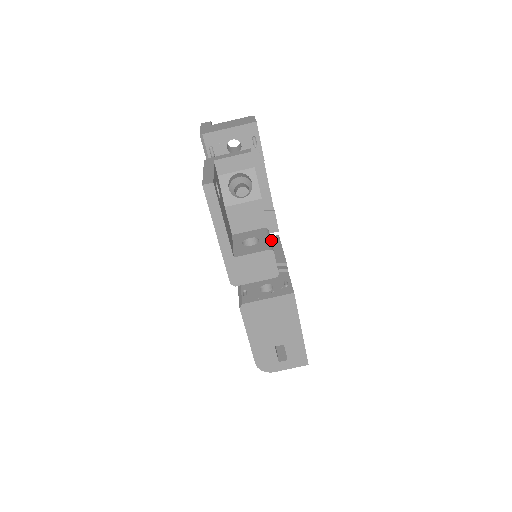
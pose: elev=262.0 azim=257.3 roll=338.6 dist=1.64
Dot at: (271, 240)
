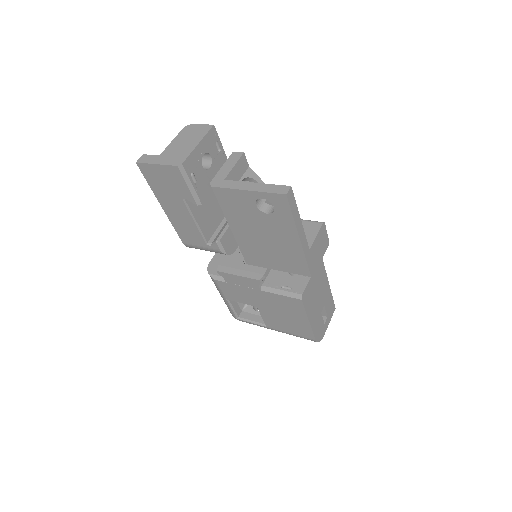
Dot at: occluded
